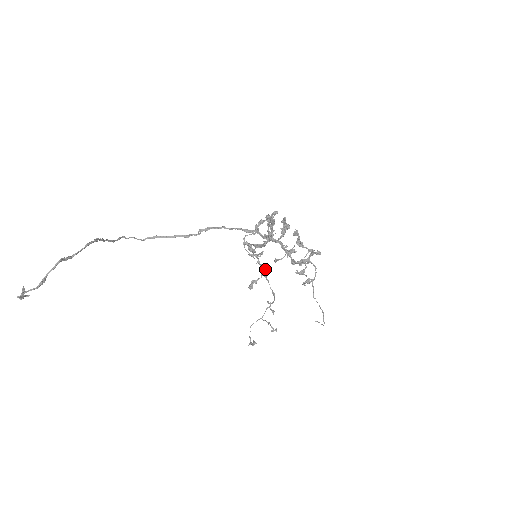
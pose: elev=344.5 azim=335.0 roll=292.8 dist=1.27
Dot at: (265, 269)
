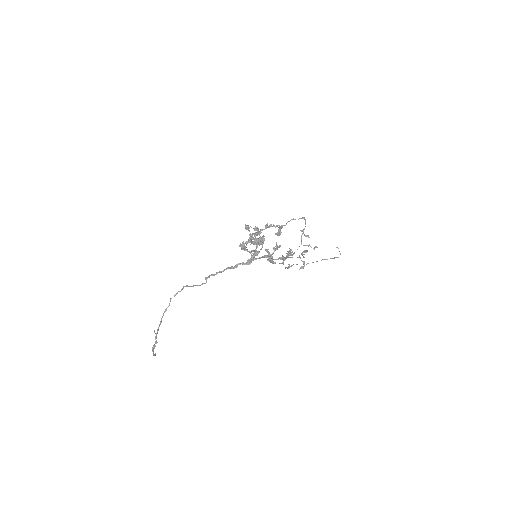
Dot at: (279, 225)
